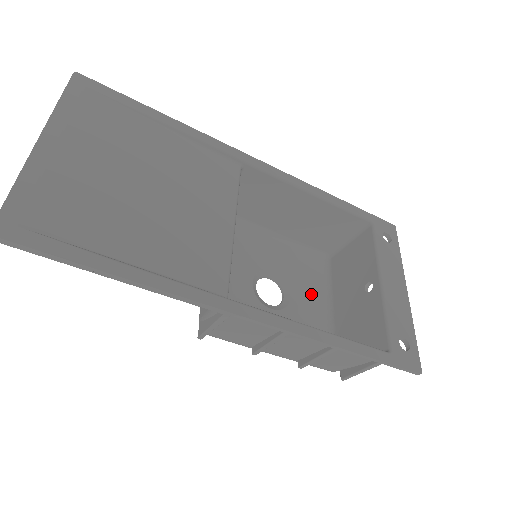
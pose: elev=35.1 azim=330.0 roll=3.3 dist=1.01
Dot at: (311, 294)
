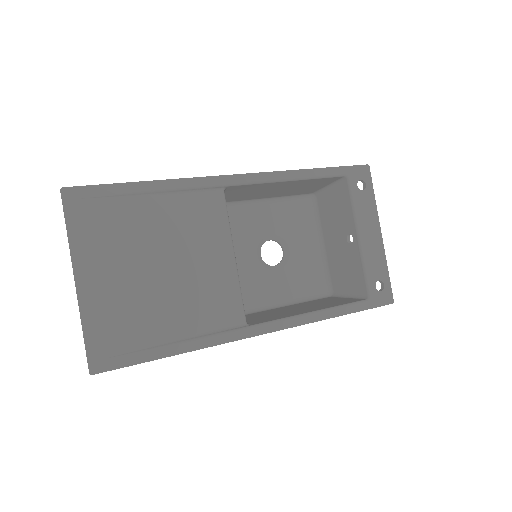
Dot at: (305, 240)
